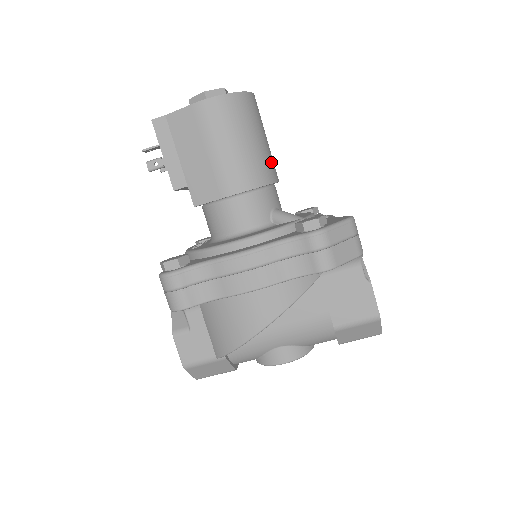
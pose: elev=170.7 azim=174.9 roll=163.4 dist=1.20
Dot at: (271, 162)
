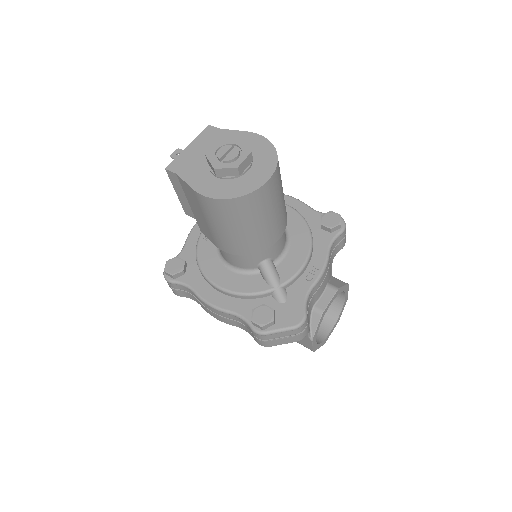
Dot at: (270, 233)
